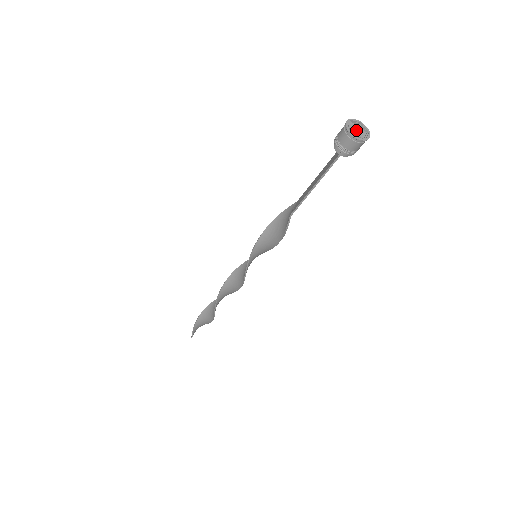
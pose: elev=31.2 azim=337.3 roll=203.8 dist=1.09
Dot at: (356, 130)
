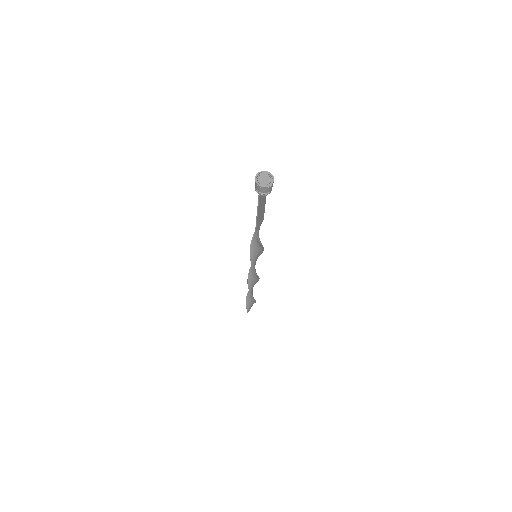
Dot at: (264, 179)
